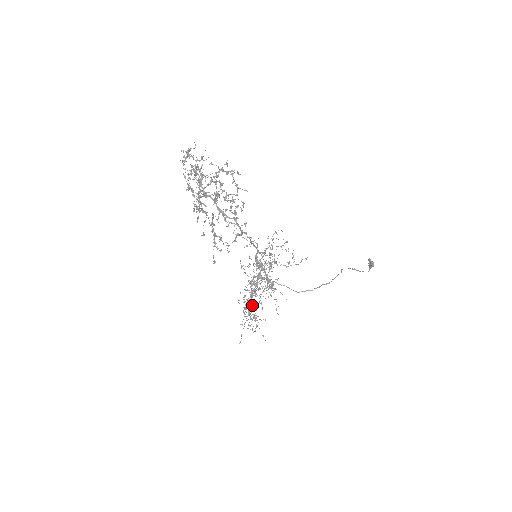
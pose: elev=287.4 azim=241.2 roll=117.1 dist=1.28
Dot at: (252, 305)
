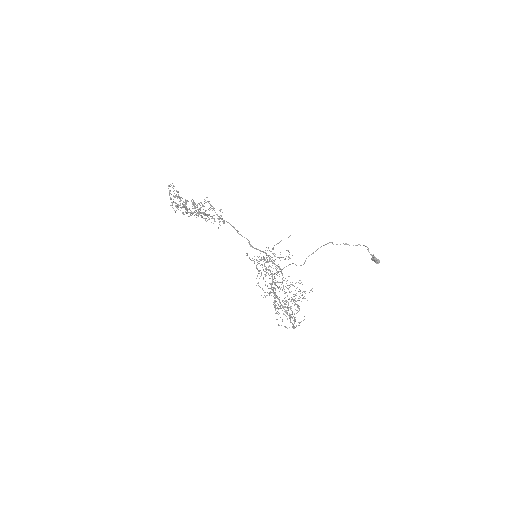
Dot at: (286, 312)
